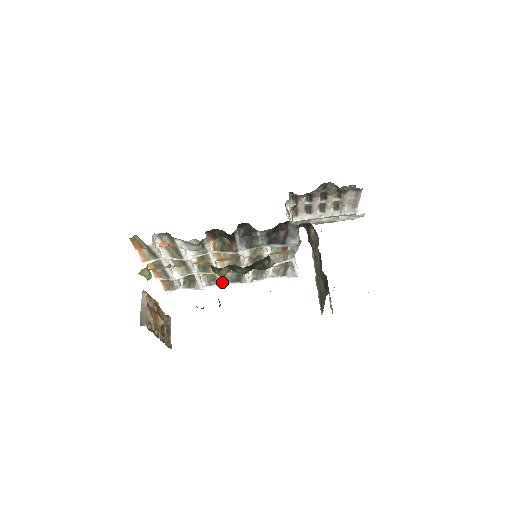
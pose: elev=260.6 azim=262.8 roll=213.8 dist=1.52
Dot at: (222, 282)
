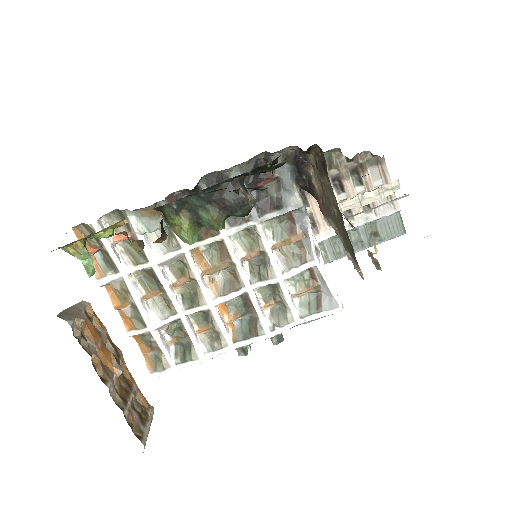
Dot at: (231, 343)
